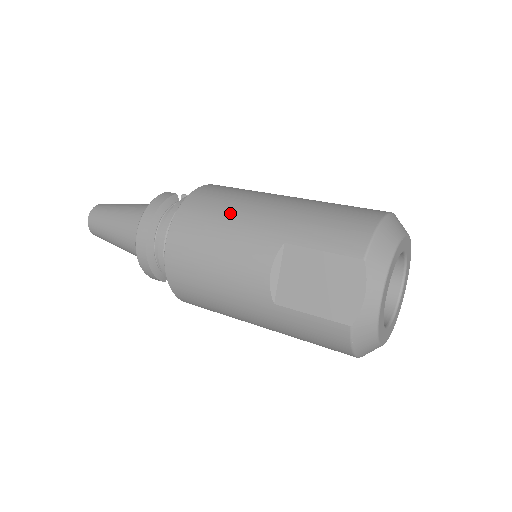
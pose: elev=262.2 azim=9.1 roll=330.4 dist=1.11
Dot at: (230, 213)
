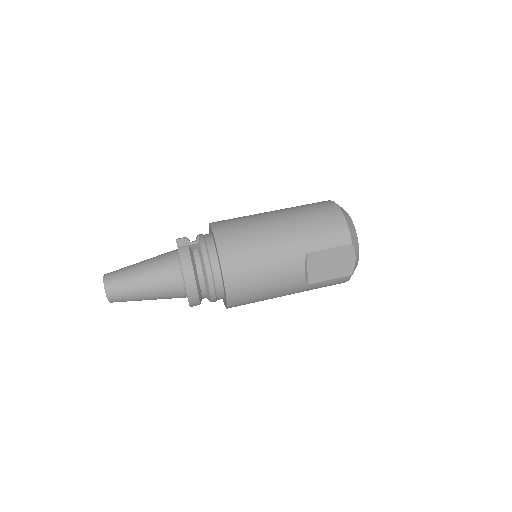
Dot at: (260, 250)
